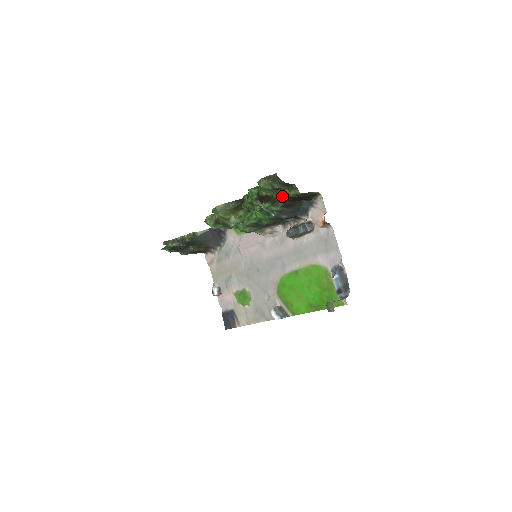
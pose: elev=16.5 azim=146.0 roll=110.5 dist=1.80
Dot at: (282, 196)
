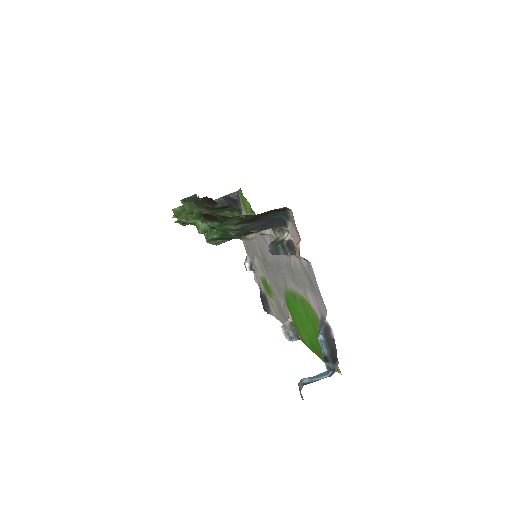
Dot at: (226, 217)
